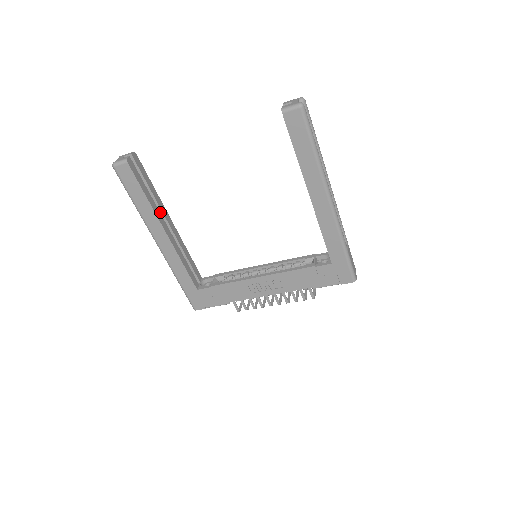
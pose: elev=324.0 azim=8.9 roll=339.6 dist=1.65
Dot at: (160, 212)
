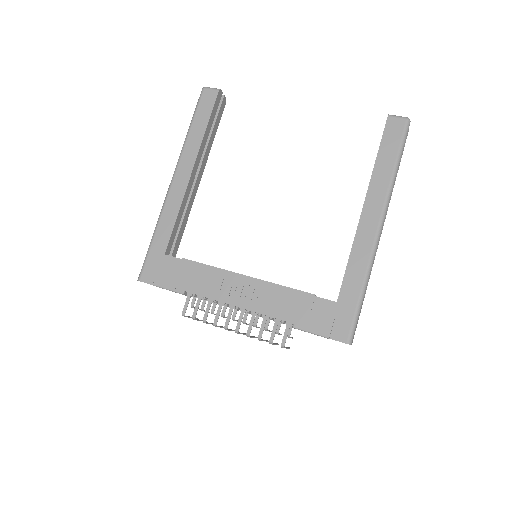
Dot at: (201, 158)
